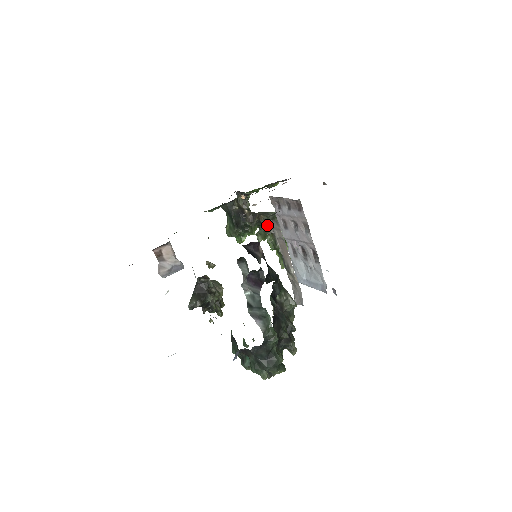
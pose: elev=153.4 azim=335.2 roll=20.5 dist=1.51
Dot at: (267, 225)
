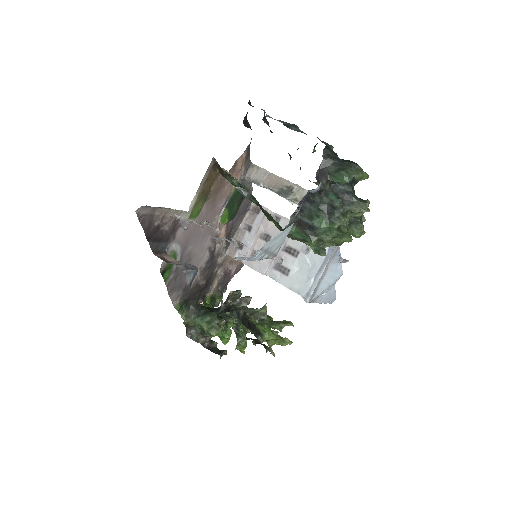
Dot at: occluded
